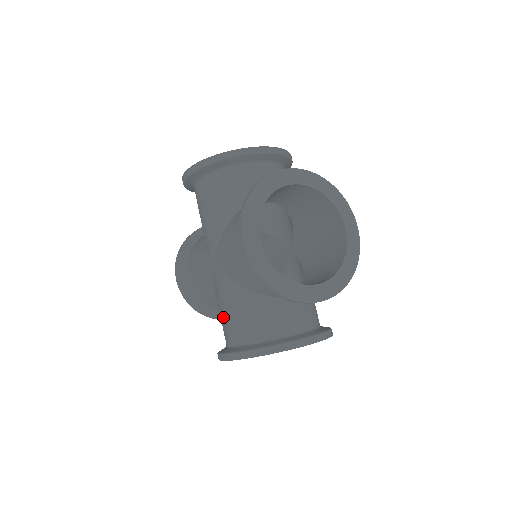
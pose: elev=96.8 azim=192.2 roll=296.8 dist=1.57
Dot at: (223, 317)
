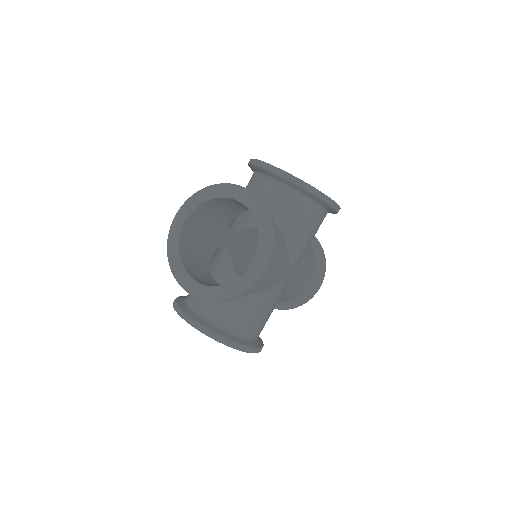
Dot at: occluded
